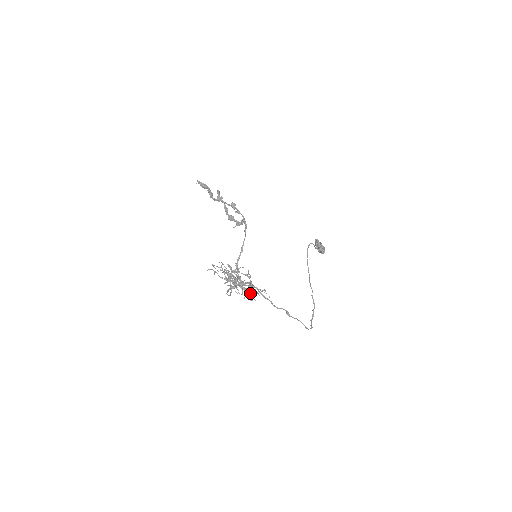
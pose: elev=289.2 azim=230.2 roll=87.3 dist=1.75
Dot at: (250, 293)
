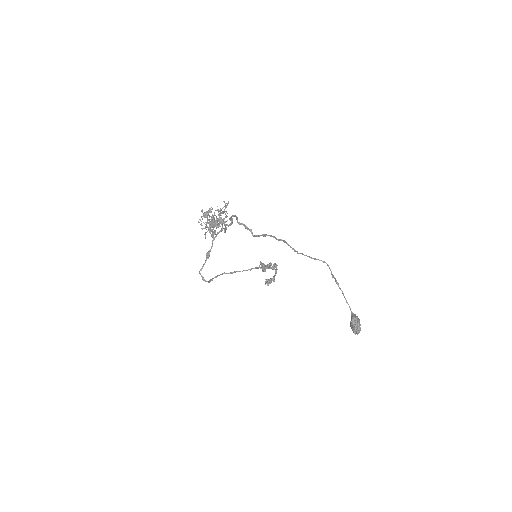
Dot at: occluded
